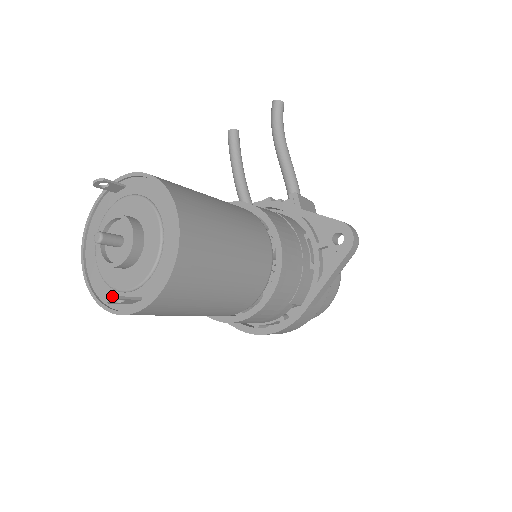
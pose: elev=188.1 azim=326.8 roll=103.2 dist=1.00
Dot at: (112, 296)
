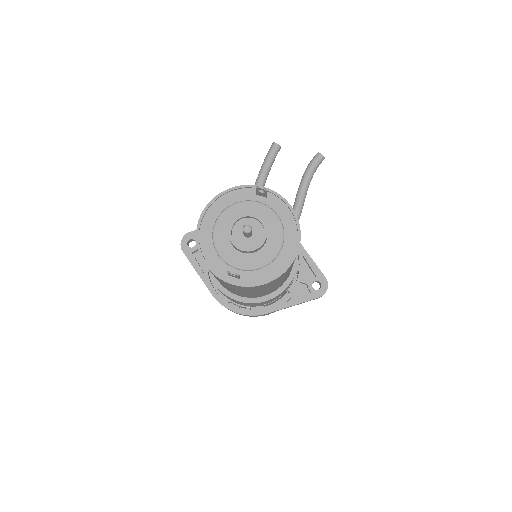
Dot at: (215, 259)
